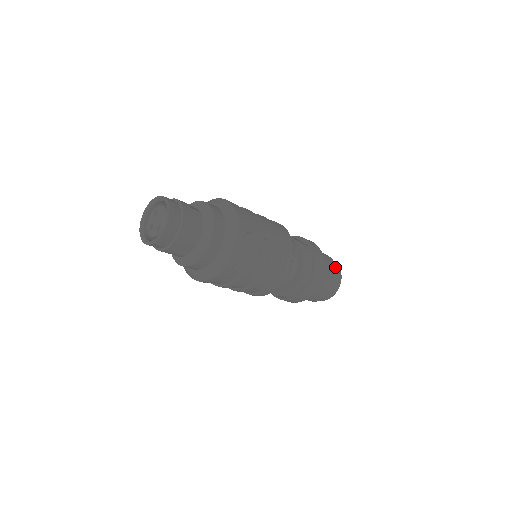
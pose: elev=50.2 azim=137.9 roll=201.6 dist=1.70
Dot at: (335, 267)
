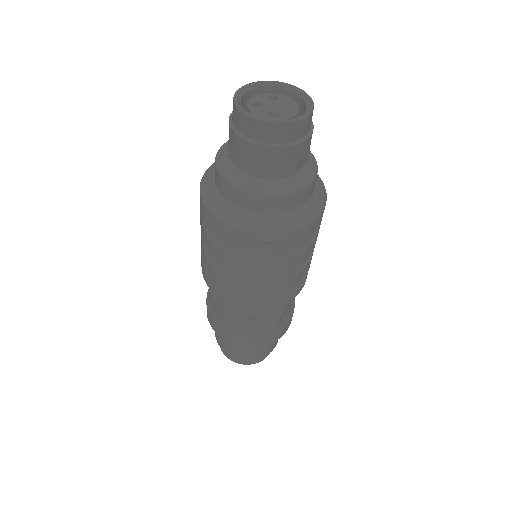
Dot at: occluded
